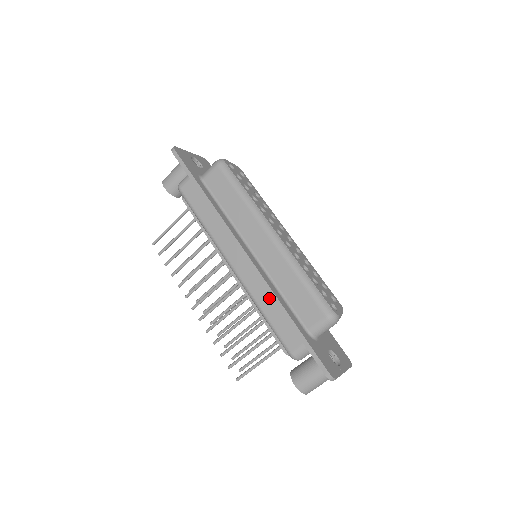
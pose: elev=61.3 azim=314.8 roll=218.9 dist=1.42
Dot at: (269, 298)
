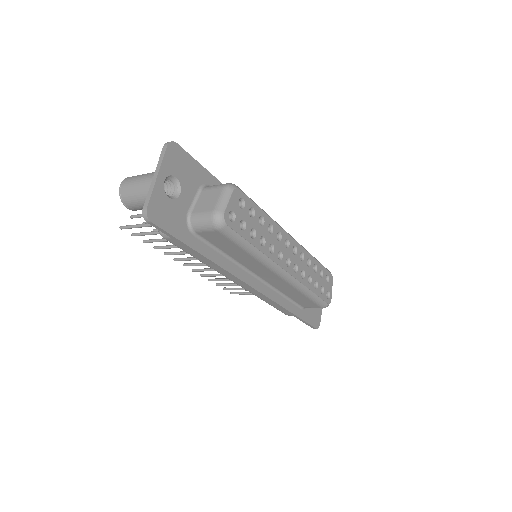
Dot at: occluded
